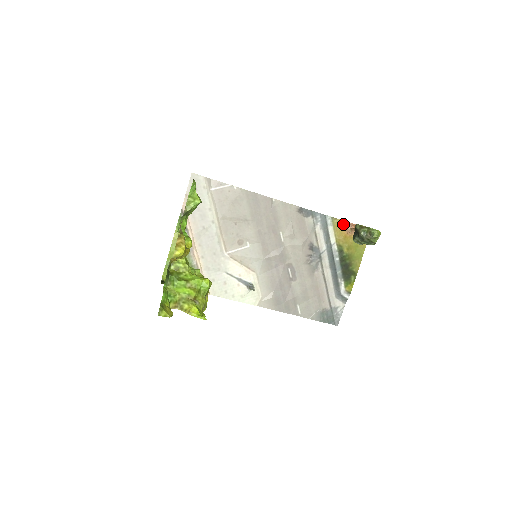
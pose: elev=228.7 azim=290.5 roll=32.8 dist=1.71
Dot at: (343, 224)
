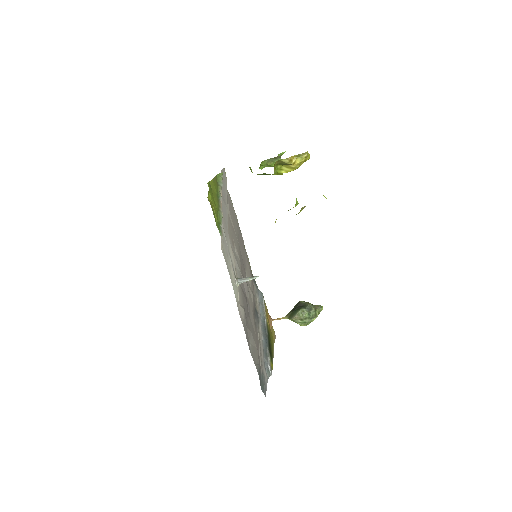
Dot at: occluded
